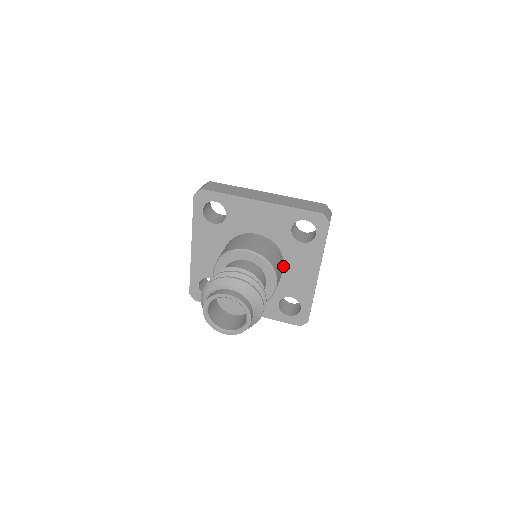
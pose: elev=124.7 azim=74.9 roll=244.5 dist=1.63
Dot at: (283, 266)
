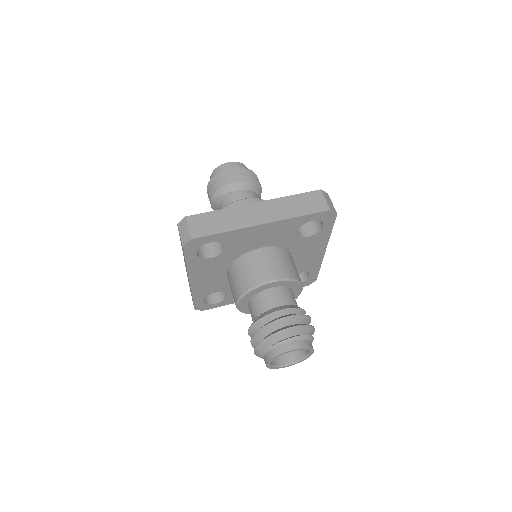
Dot at: occluded
